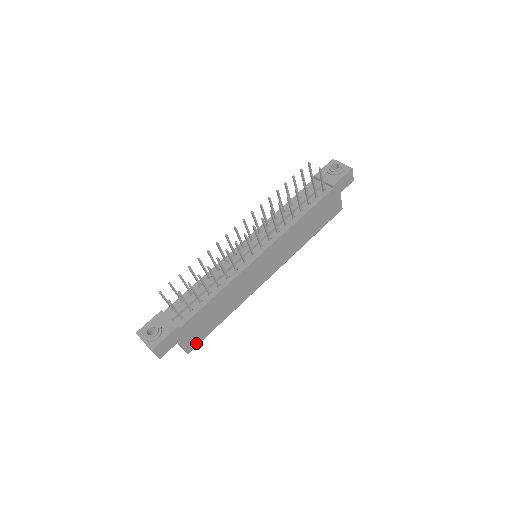
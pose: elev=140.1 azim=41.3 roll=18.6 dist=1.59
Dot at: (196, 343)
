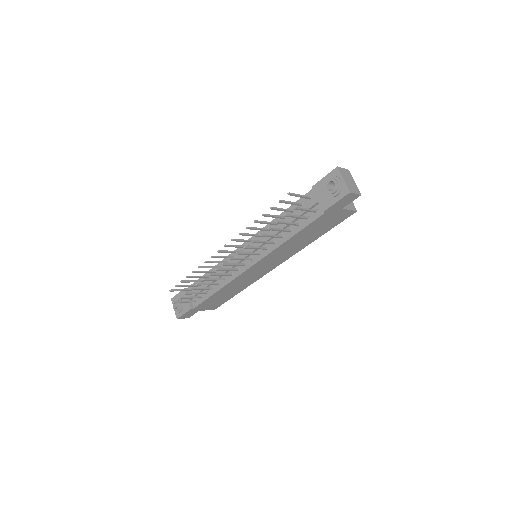
Dot at: (219, 305)
